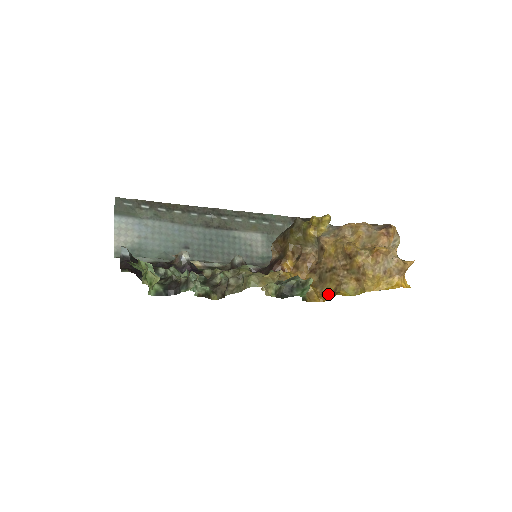
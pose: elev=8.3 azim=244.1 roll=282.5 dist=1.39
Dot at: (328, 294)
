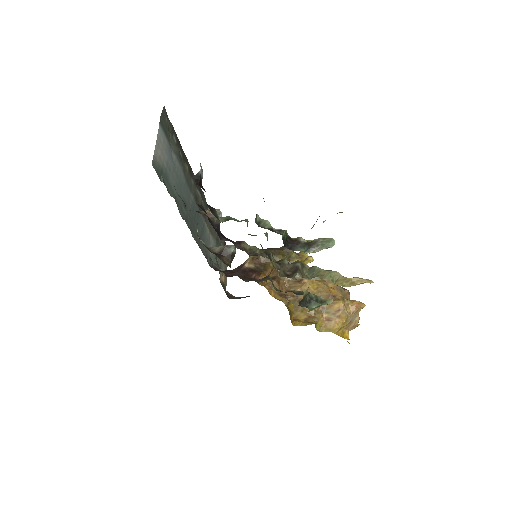
Dot at: (299, 321)
